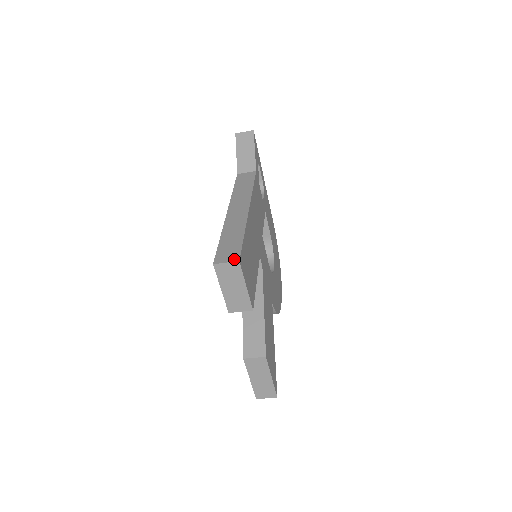
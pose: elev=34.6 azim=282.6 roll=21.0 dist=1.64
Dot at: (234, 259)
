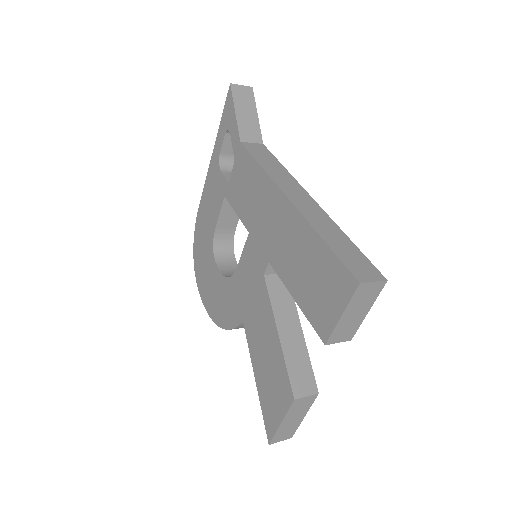
Dot at: (379, 277)
